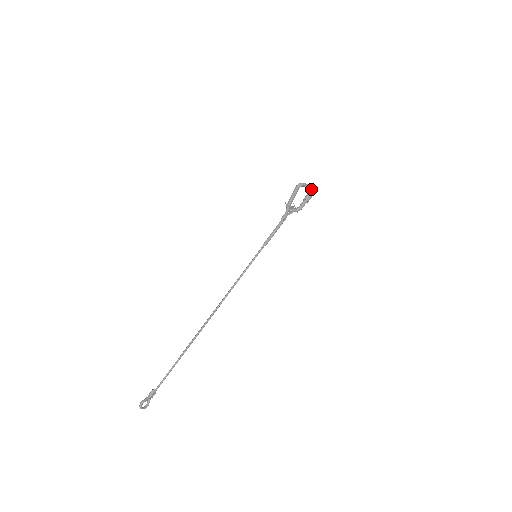
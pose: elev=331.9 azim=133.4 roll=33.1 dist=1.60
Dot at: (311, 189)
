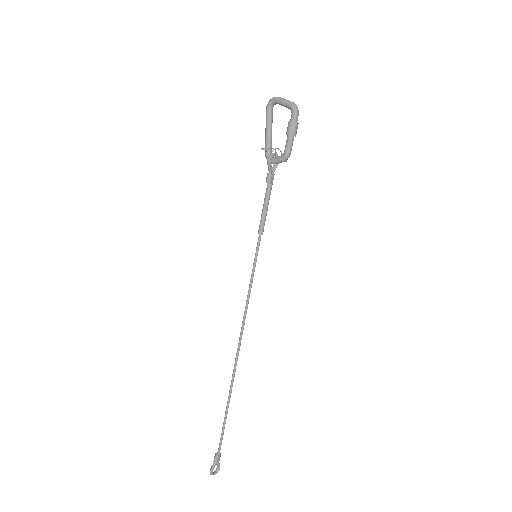
Dot at: (291, 110)
